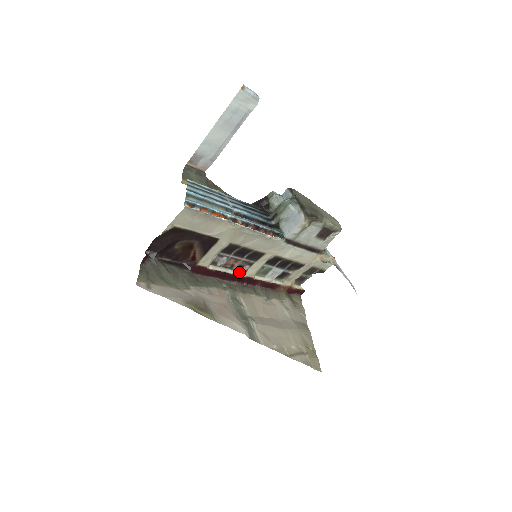
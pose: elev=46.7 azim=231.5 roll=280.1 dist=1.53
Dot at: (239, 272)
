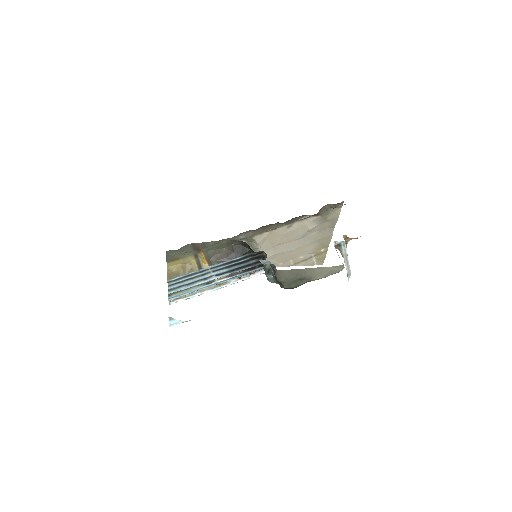
Dot at: occluded
